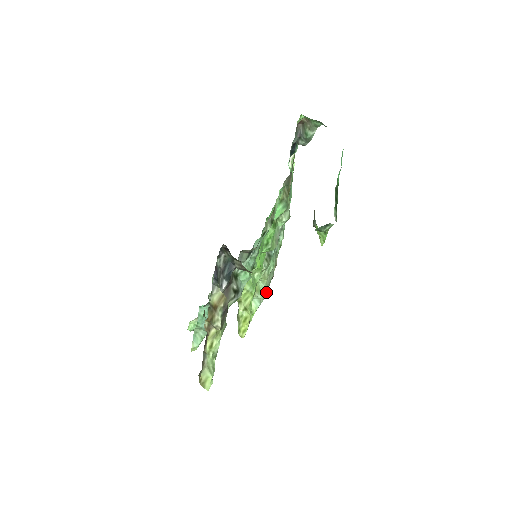
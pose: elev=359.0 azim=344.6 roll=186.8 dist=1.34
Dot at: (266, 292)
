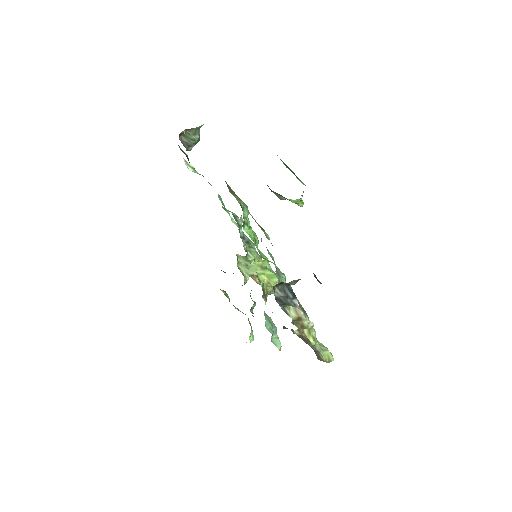
Dot at: occluded
